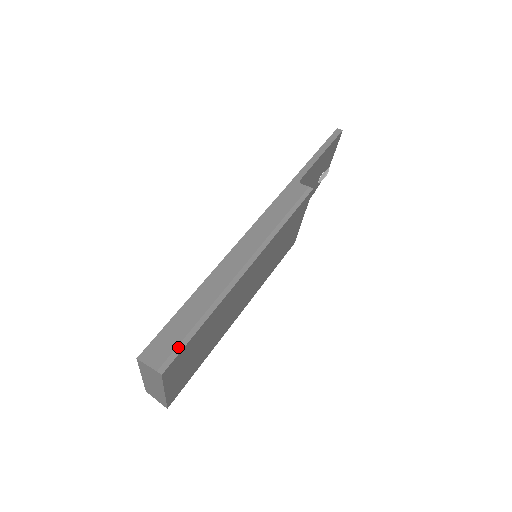
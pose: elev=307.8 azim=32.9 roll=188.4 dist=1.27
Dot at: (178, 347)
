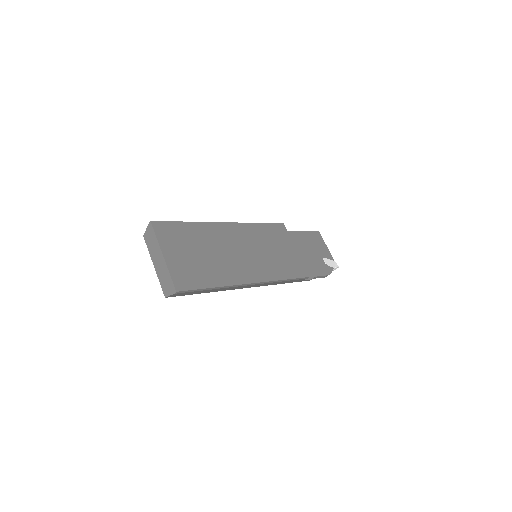
Dot at: (166, 223)
